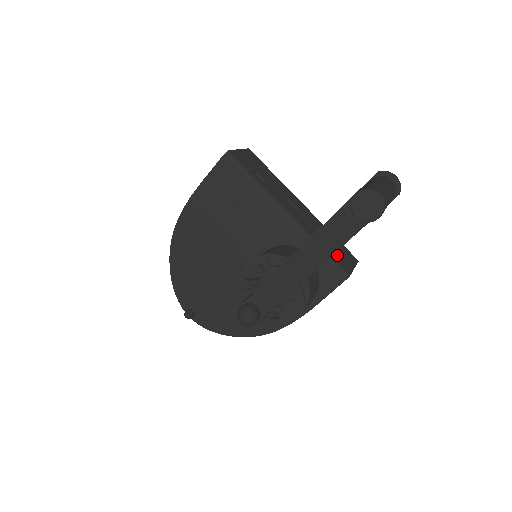
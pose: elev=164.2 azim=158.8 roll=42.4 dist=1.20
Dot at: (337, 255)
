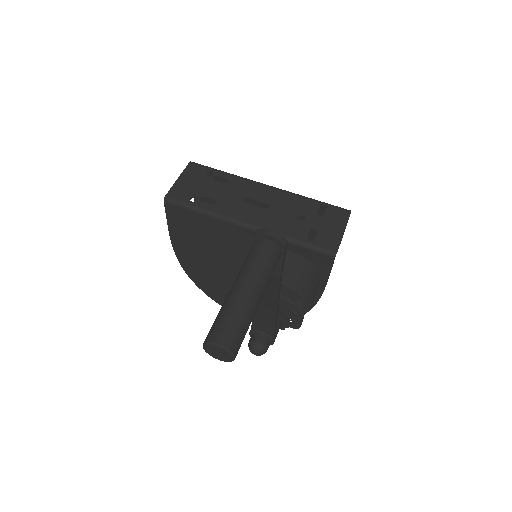
Dot at: (318, 233)
